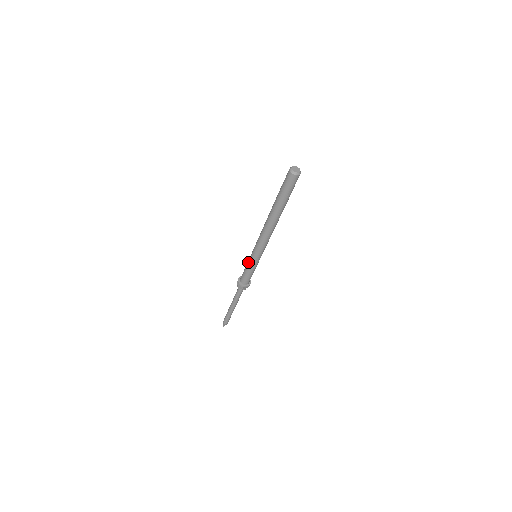
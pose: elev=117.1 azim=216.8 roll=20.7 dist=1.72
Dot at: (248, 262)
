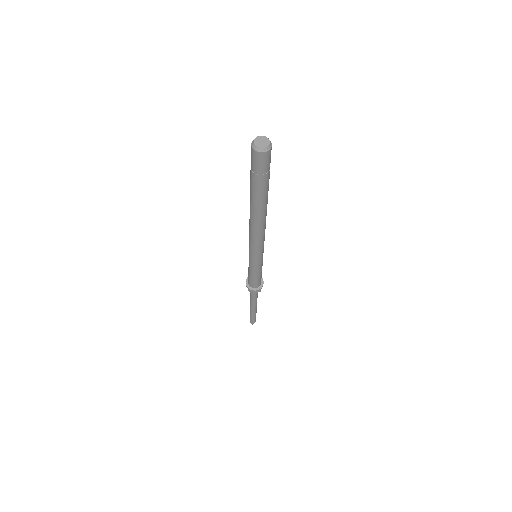
Dot at: (252, 269)
